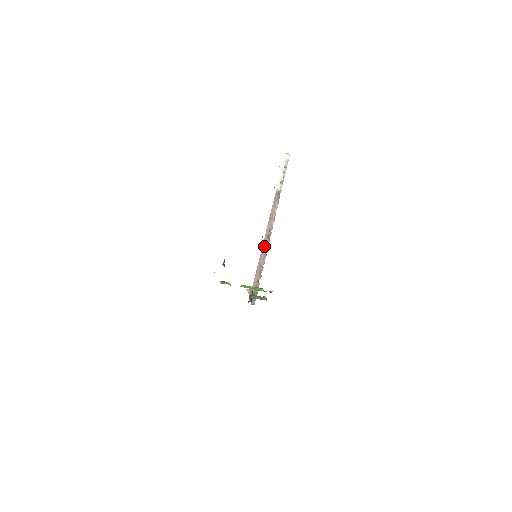
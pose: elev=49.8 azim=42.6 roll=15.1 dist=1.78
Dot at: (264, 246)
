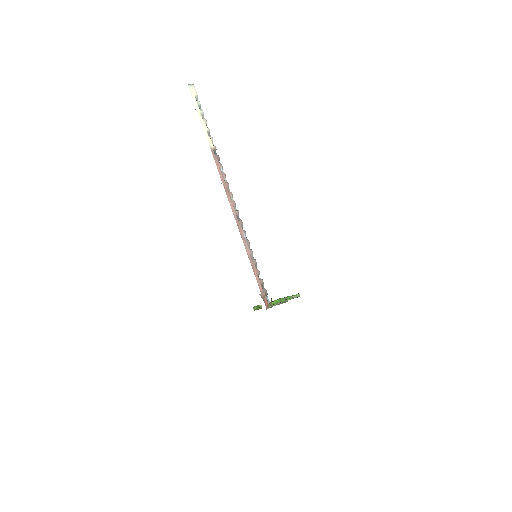
Dot at: (241, 232)
